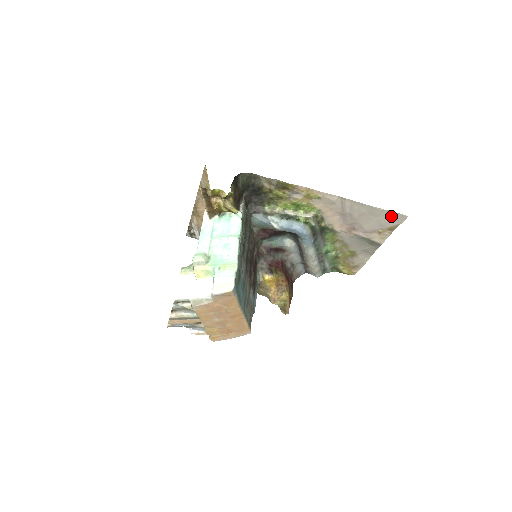
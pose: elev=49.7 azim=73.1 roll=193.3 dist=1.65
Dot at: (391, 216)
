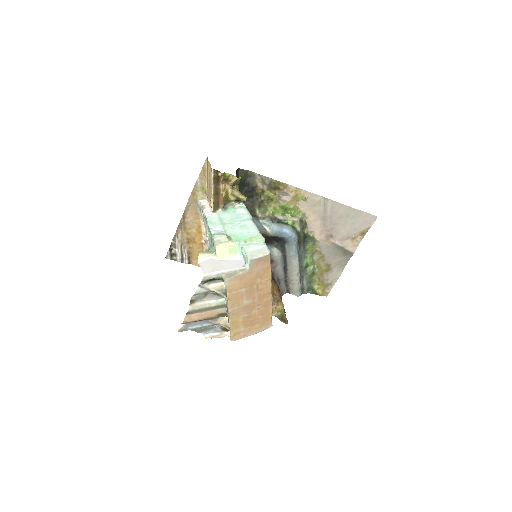
Dot at: (364, 218)
